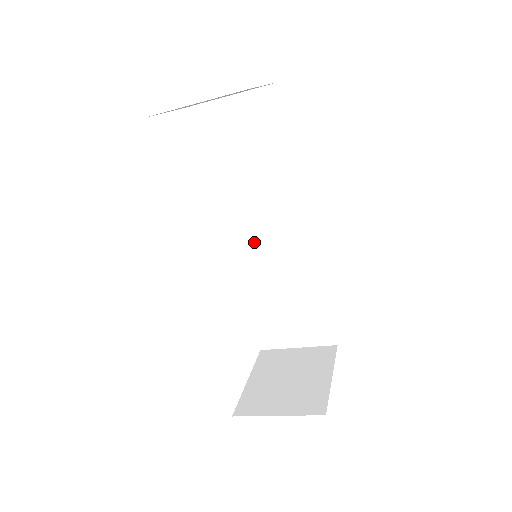
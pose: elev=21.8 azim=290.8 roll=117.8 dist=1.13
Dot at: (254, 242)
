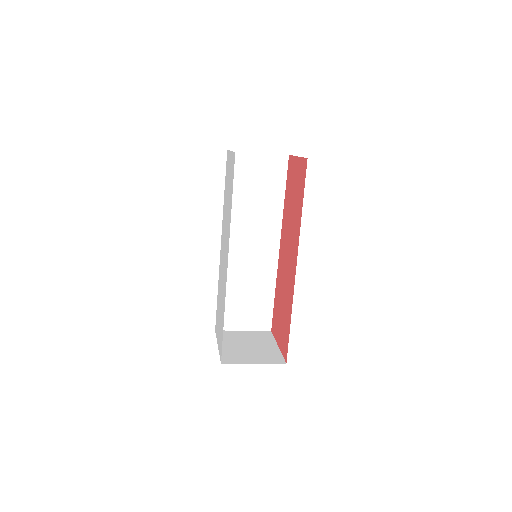
Dot at: (239, 249)
